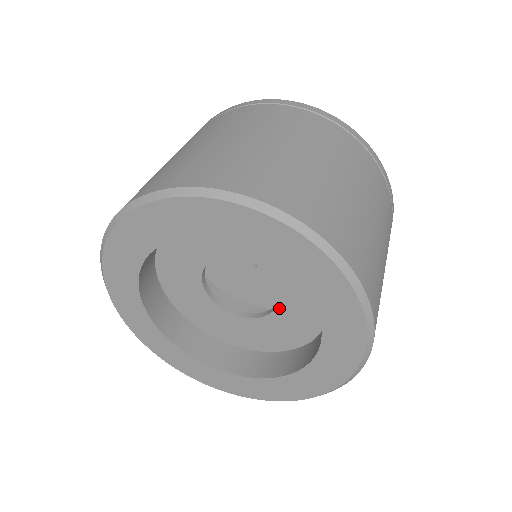
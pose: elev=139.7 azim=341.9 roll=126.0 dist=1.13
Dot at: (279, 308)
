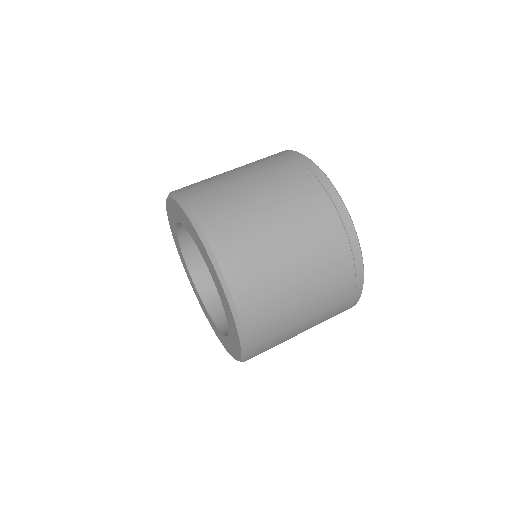
Dot at: occluded
